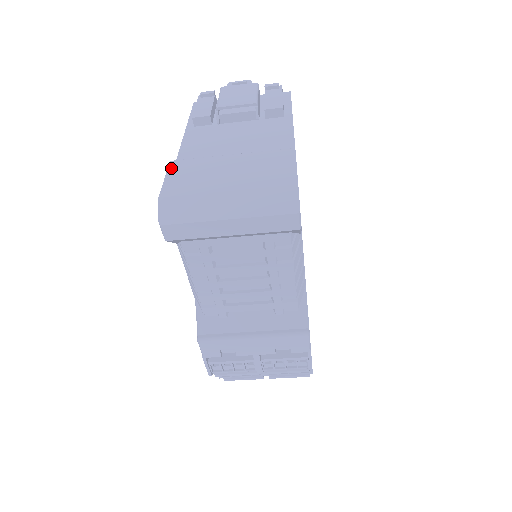
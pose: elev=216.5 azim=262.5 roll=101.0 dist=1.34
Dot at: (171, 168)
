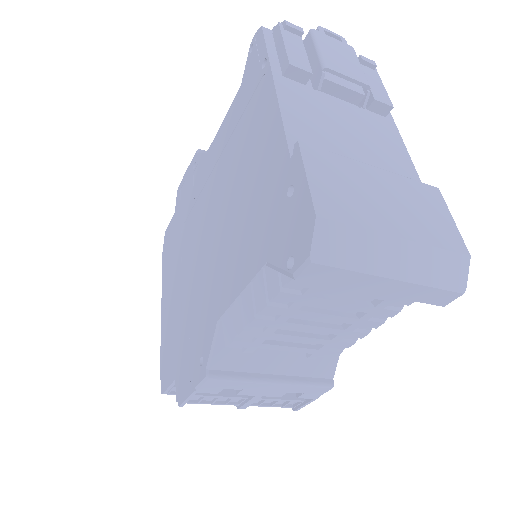
Dot at: (307, 158)
